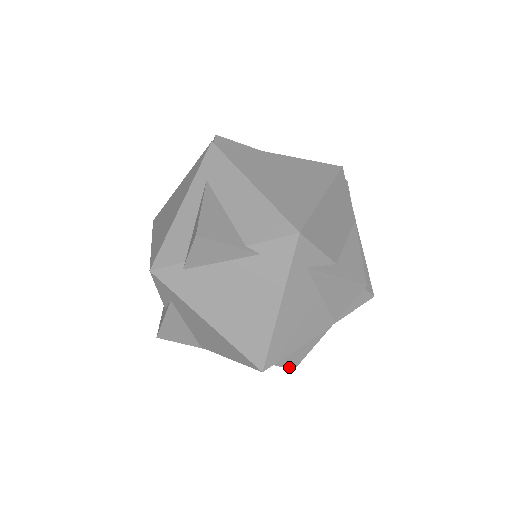
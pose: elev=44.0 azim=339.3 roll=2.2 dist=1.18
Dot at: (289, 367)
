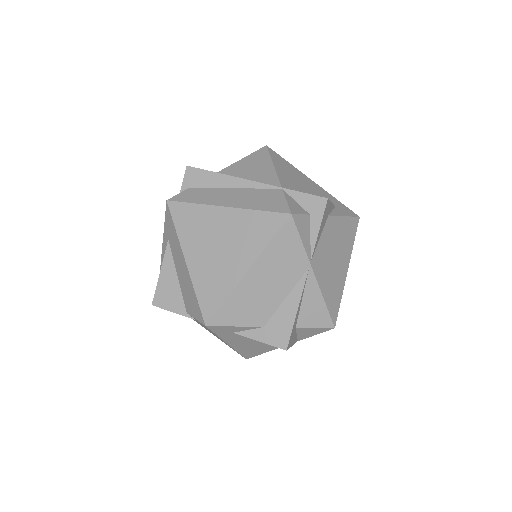
Dot at: occluded
